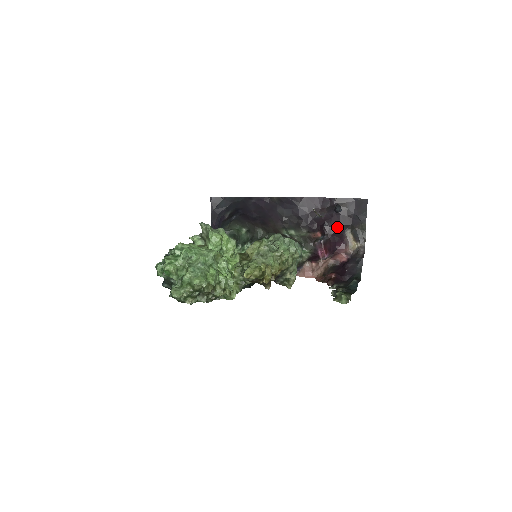
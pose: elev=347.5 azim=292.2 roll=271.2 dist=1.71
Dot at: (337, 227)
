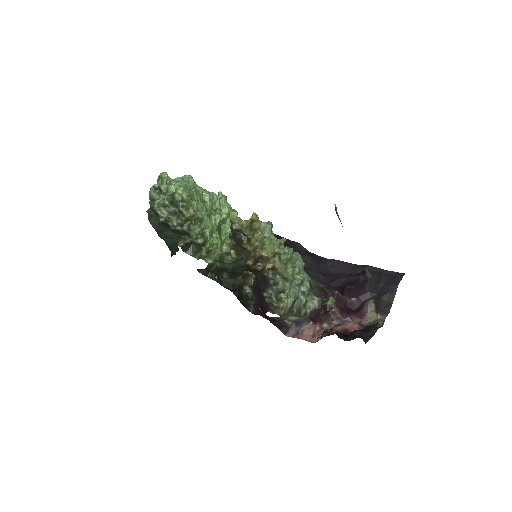
Dot at: (360, 292)
